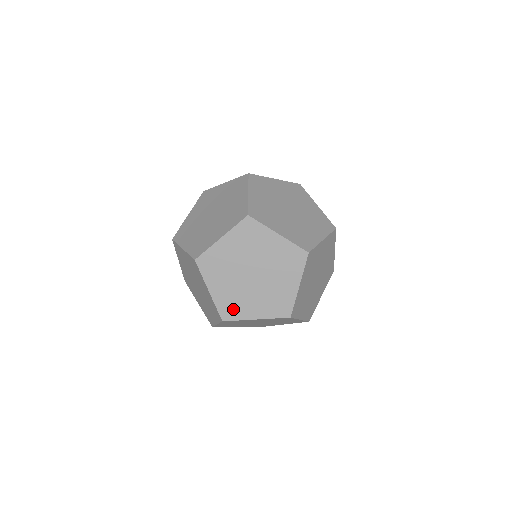
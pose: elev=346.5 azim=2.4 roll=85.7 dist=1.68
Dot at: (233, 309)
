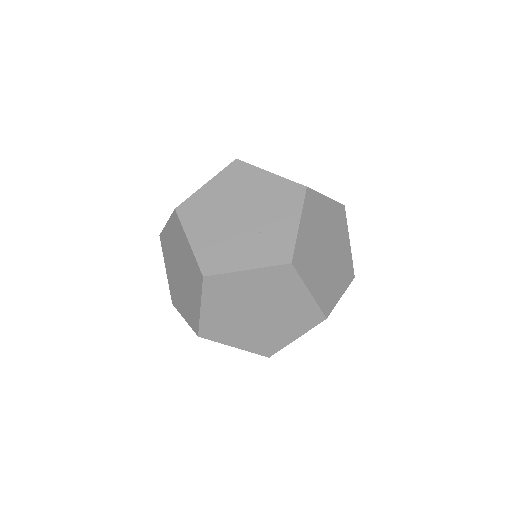
Dot at: (268, 345)
